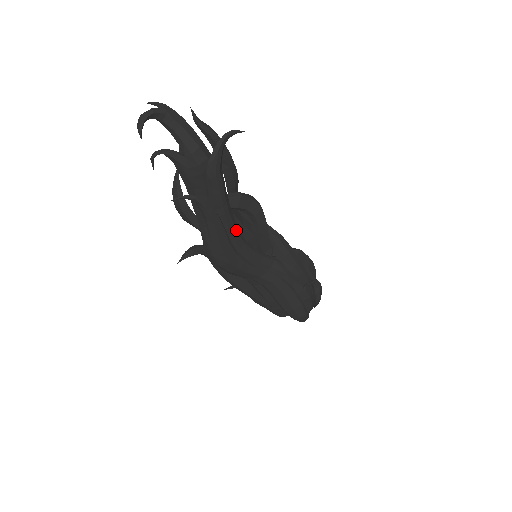
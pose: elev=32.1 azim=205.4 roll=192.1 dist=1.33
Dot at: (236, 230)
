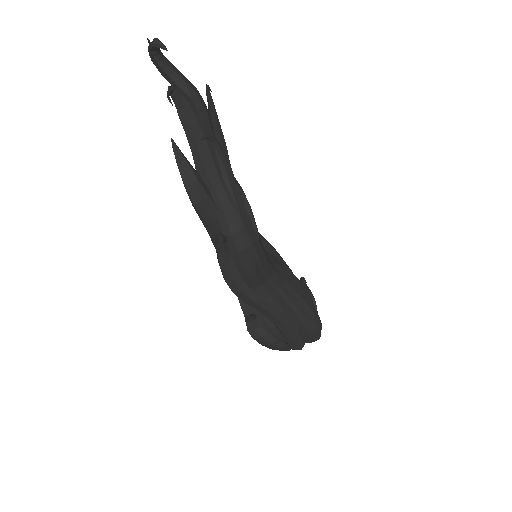
Dot at: occluded
